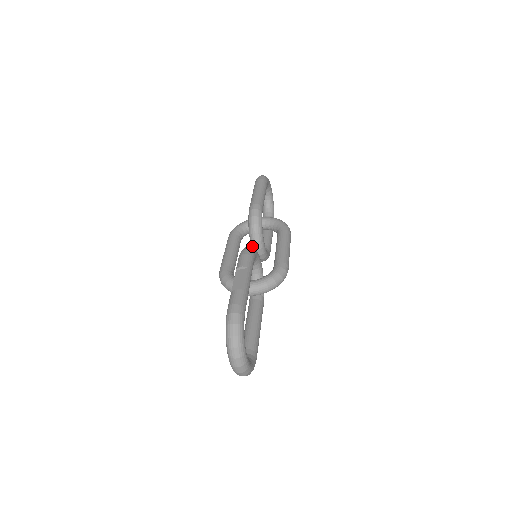
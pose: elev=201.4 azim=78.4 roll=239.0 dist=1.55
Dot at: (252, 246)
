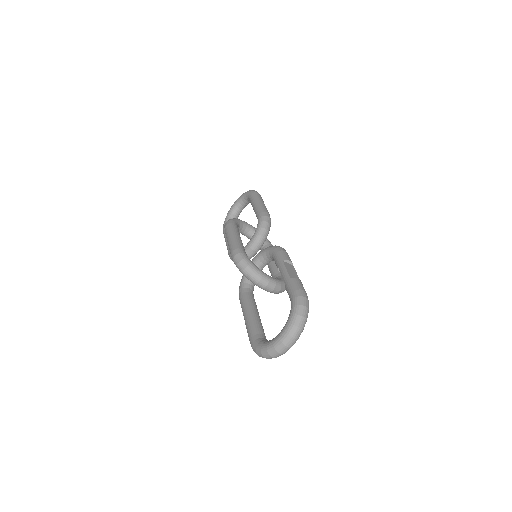
Dot at: (252, 245)
